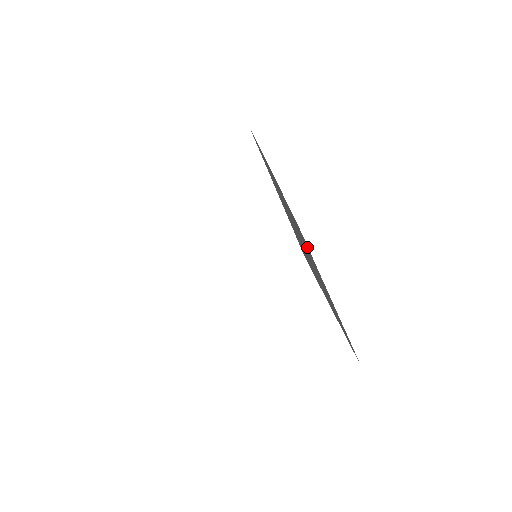
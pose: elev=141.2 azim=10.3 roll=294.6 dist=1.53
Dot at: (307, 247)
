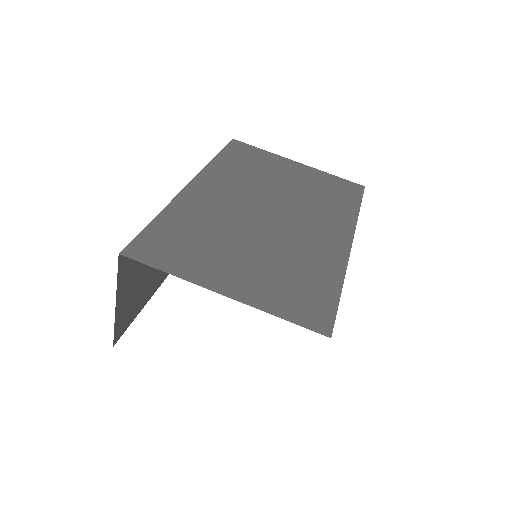
Dot at: (337, 213)
